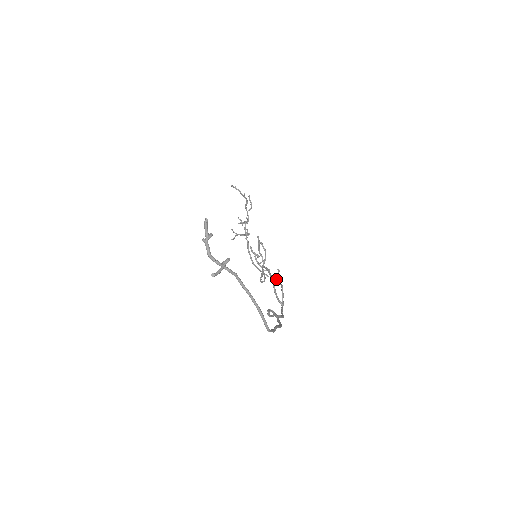
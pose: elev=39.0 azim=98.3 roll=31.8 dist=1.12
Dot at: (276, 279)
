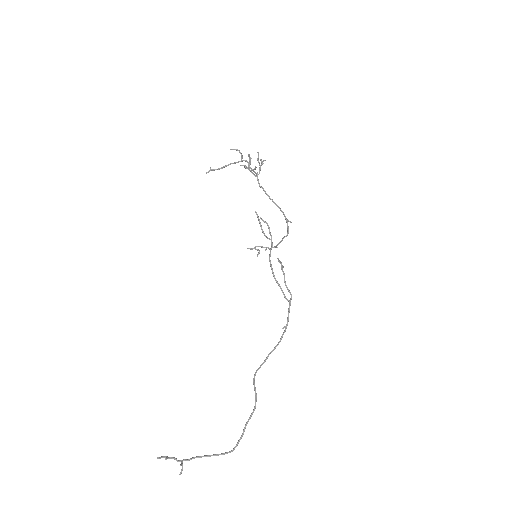
Dot at: (281, 266)
